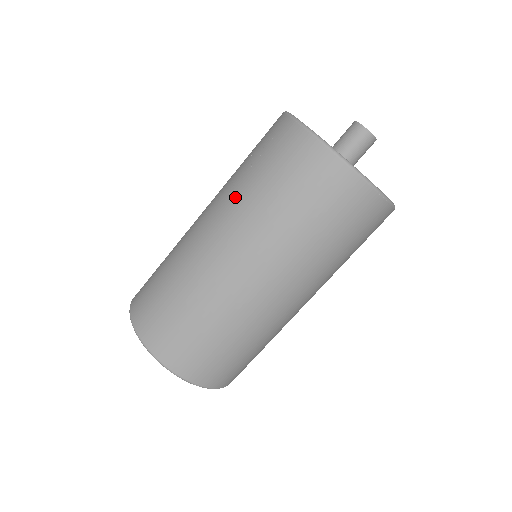
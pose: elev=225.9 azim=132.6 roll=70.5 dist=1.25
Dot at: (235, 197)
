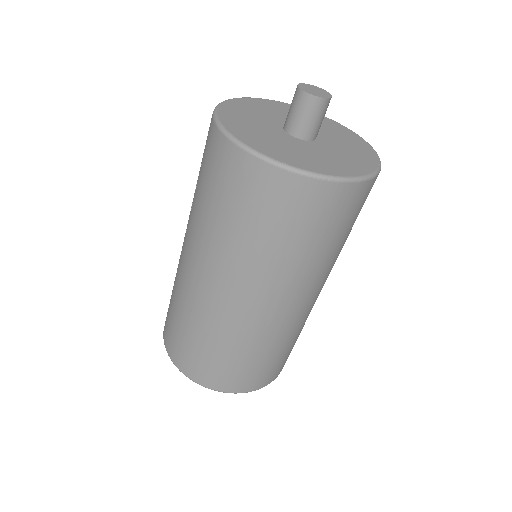
Dot at: (192, 214)
